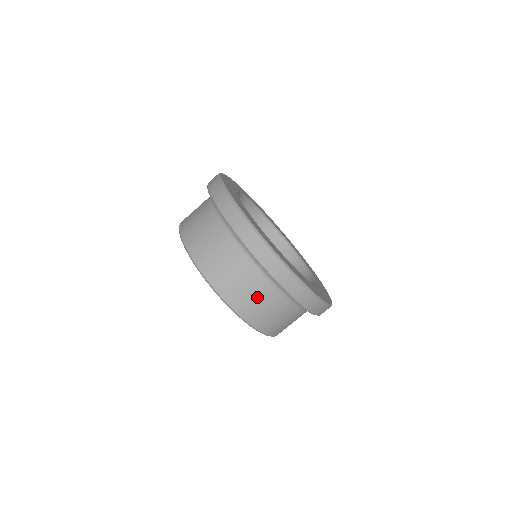
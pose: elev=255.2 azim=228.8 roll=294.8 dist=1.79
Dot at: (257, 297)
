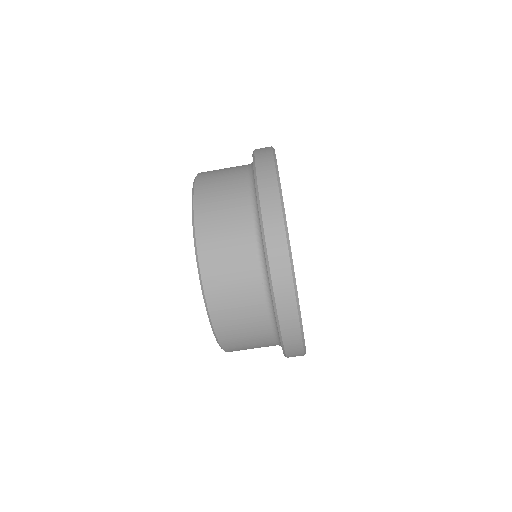
Dot at: occluded
